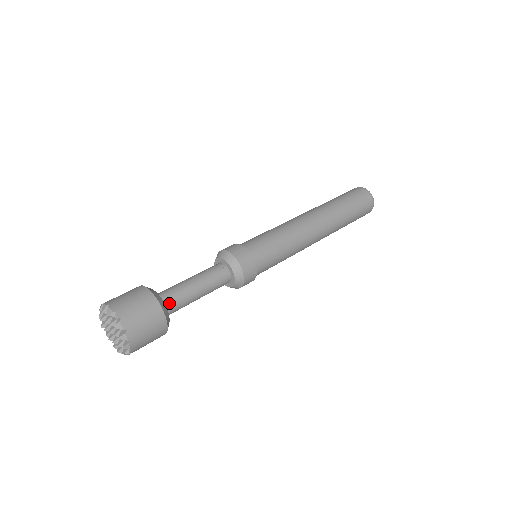
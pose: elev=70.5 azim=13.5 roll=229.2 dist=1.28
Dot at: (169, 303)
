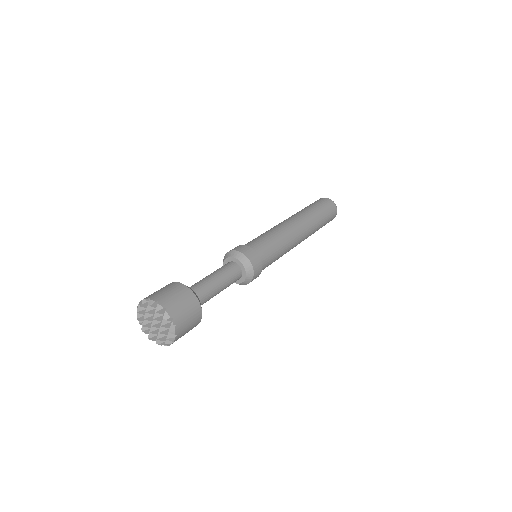
Dot at: occluded
